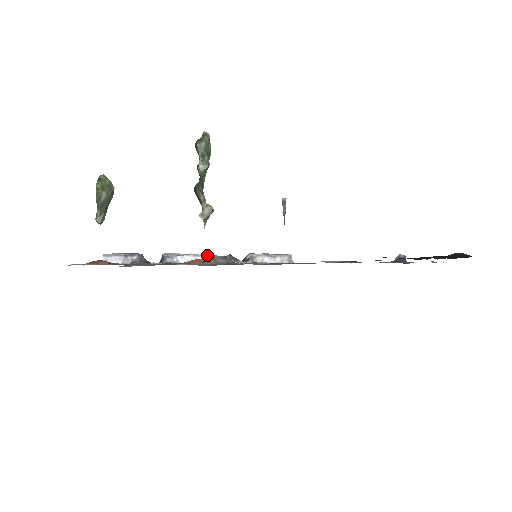
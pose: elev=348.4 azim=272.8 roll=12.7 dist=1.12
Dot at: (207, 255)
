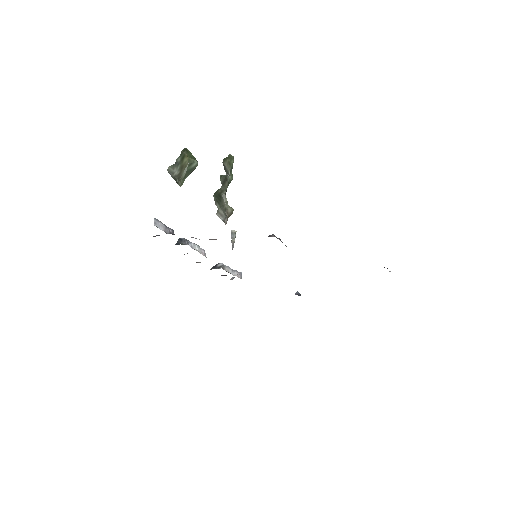
Dot at: occluded
